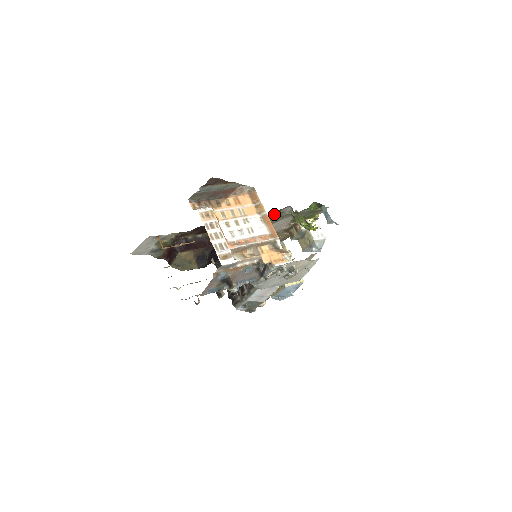
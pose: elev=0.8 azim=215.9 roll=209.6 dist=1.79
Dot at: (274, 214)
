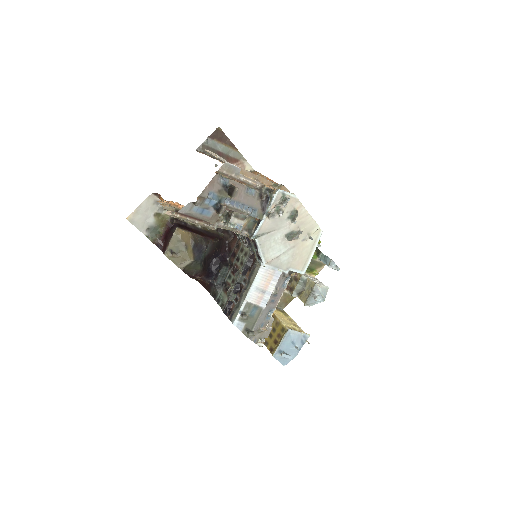
Dot at: occluded
